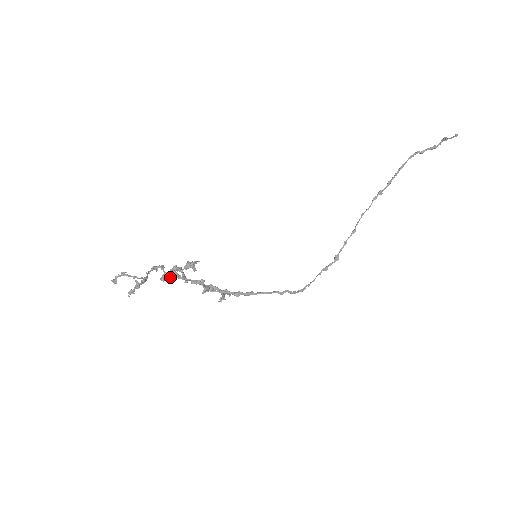
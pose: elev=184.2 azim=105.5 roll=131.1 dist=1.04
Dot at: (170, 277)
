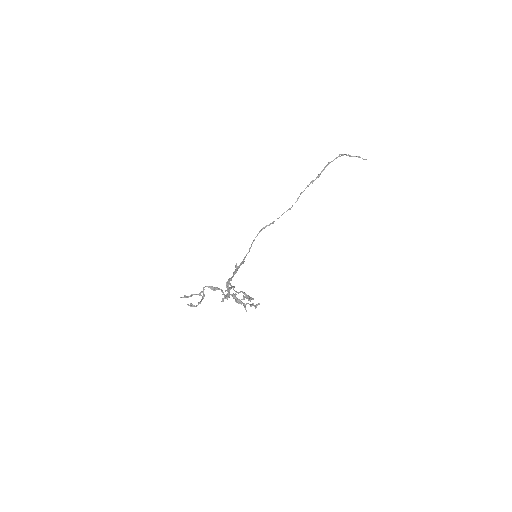
Dot at: occluded
